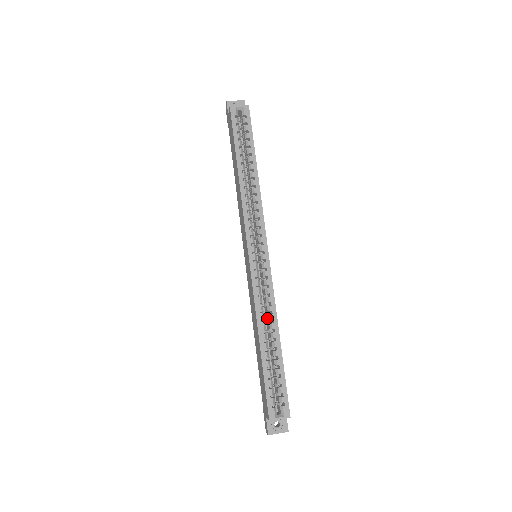
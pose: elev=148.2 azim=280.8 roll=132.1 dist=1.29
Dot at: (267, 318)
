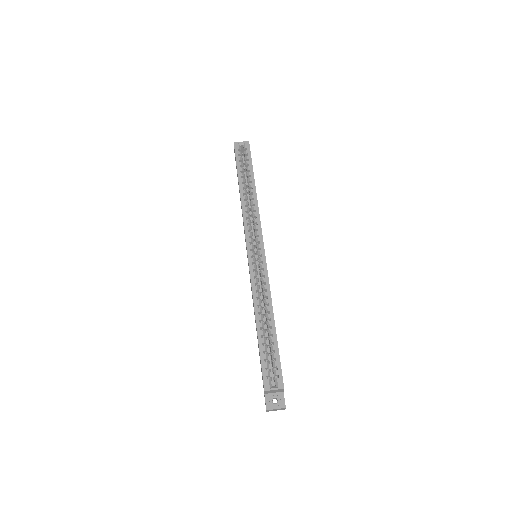
Dot at: (264, 304)
